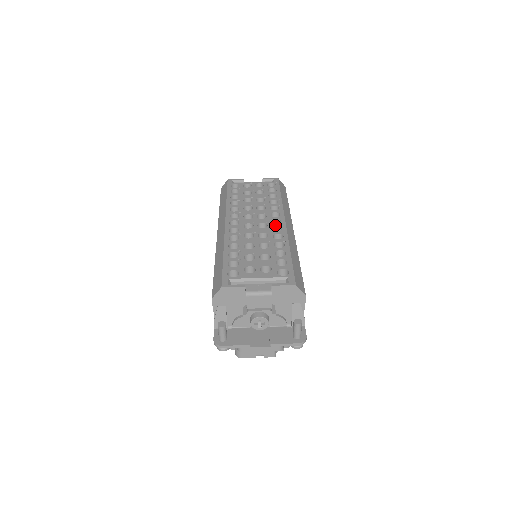
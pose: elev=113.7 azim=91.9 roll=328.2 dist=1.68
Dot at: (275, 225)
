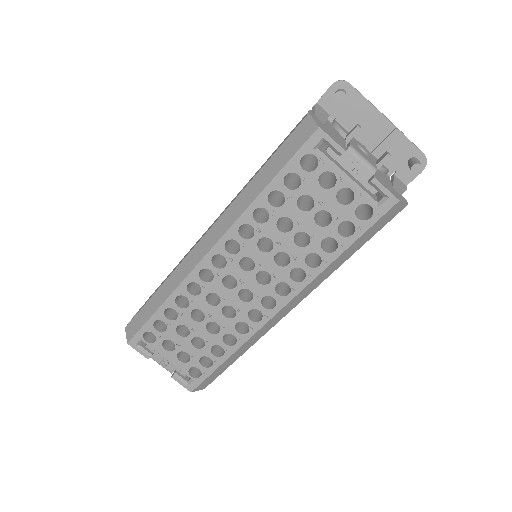
Dot at: (260, 308)
